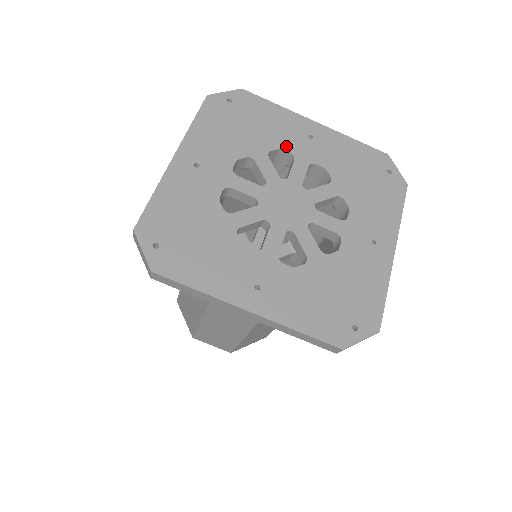
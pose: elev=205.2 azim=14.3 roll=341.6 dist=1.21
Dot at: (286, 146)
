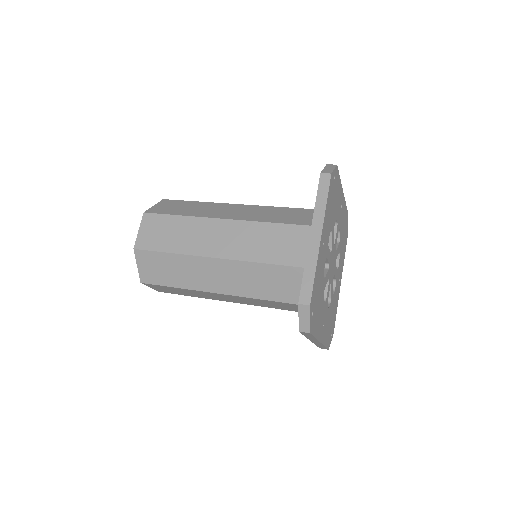
Dot at: occluded
